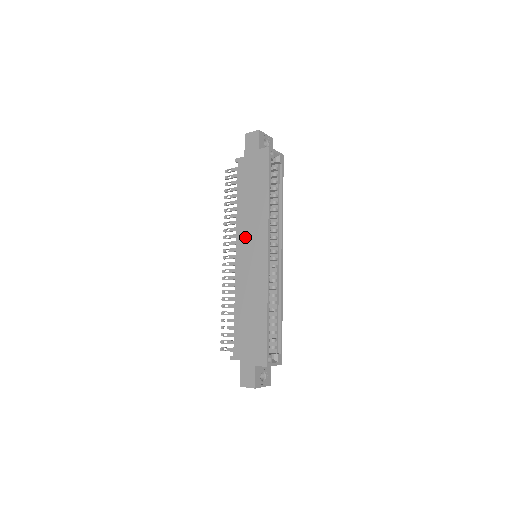
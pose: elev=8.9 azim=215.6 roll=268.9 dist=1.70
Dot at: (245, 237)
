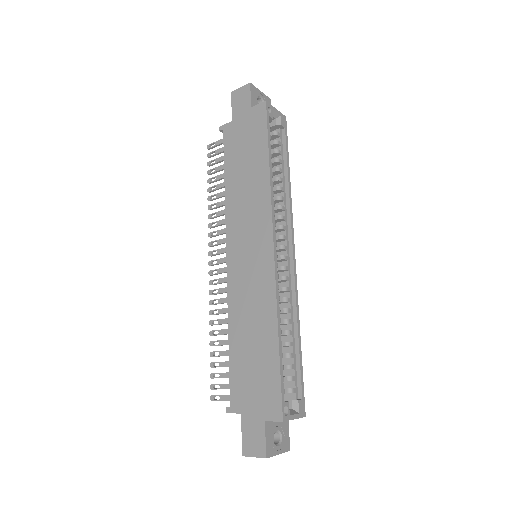
Dot at: (239, 229)
